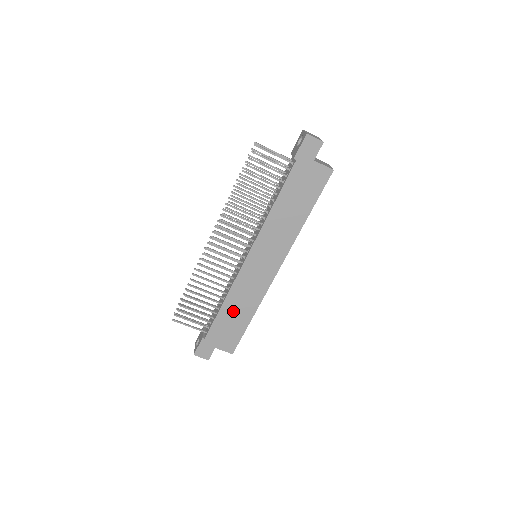
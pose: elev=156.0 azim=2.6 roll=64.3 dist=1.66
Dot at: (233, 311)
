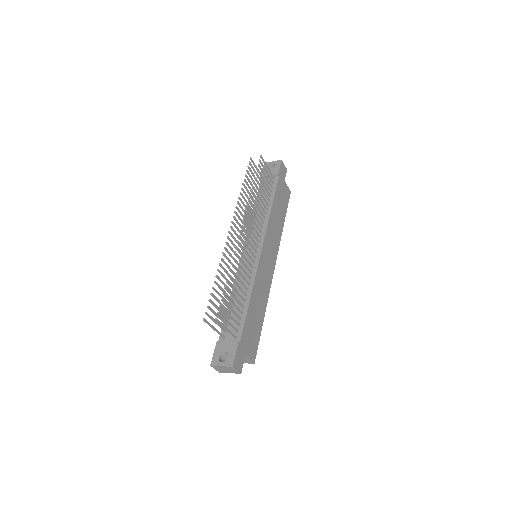
Dot at: (255, 308)
